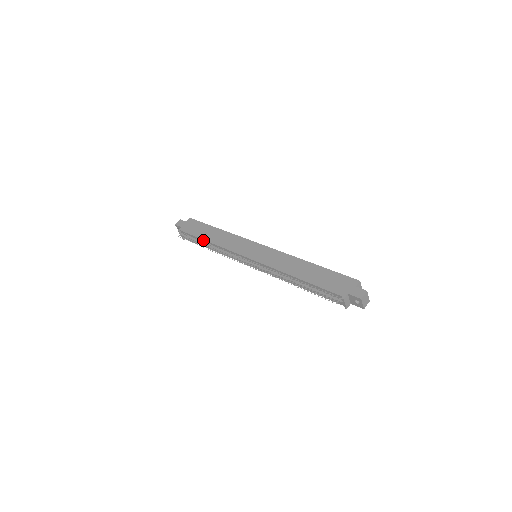
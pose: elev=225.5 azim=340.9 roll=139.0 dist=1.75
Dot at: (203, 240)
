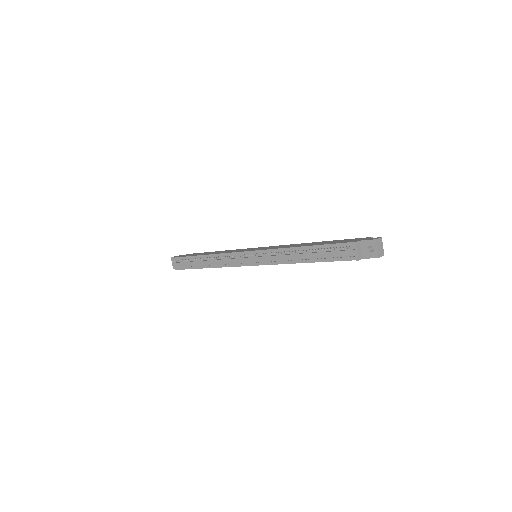
Dot at: (199, 256)
